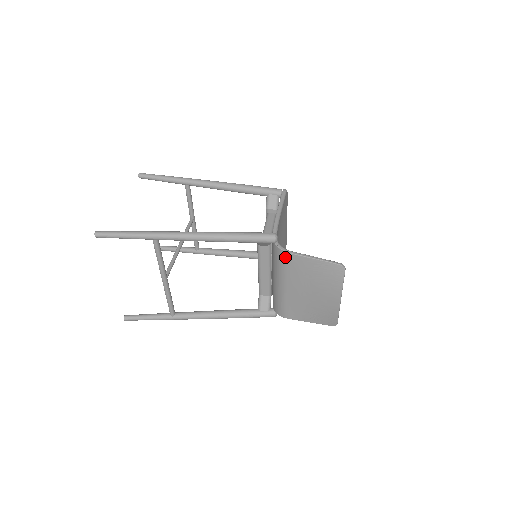
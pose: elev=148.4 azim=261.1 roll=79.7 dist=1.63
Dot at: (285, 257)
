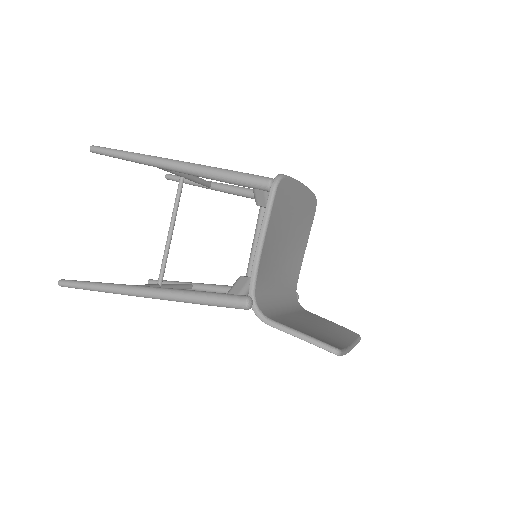
Dot at: occluded
